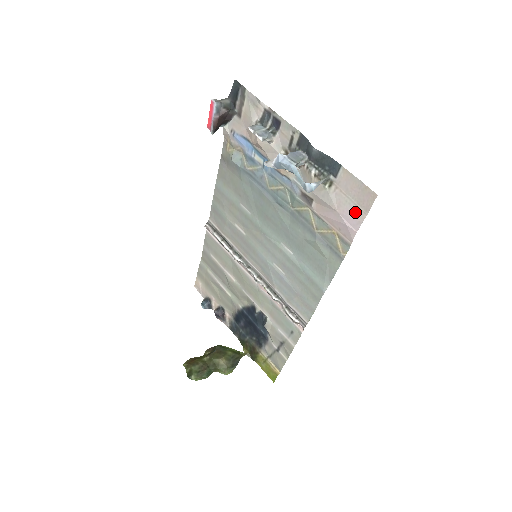
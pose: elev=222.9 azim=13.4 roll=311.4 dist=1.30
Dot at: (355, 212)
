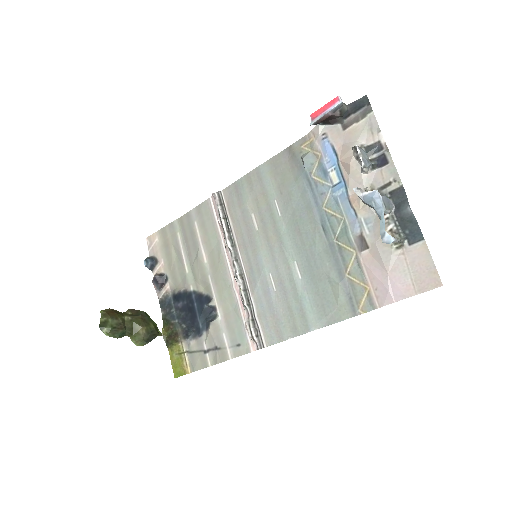
Dot at: (406, 285)
